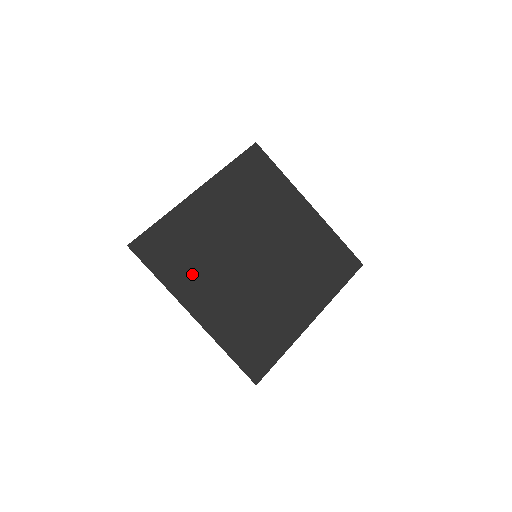
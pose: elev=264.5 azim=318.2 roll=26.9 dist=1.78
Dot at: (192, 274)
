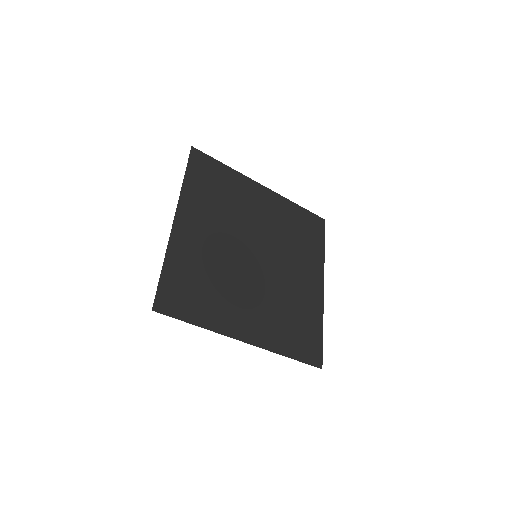
Dot at: (206, 205)
